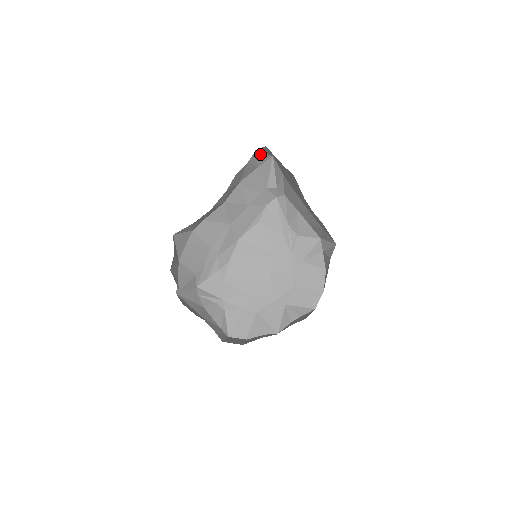
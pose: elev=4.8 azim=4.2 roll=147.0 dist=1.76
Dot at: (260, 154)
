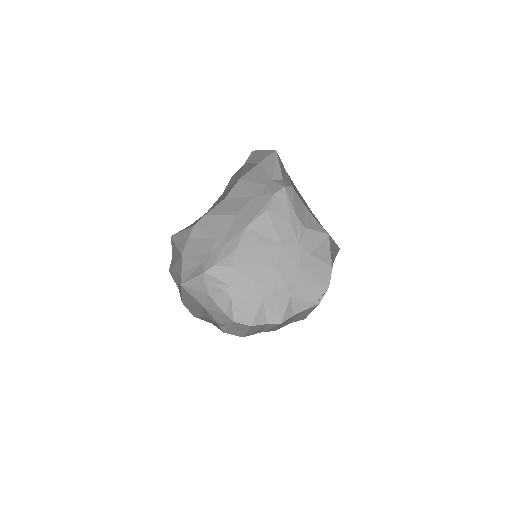
Dot at: (259, 152)
